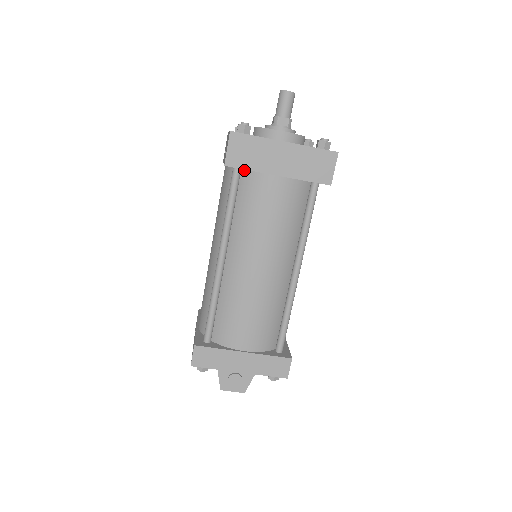
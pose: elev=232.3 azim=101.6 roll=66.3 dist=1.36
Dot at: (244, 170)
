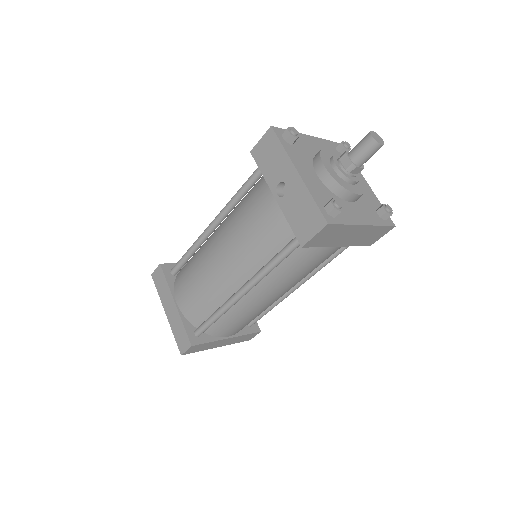
Dot at: occluded
